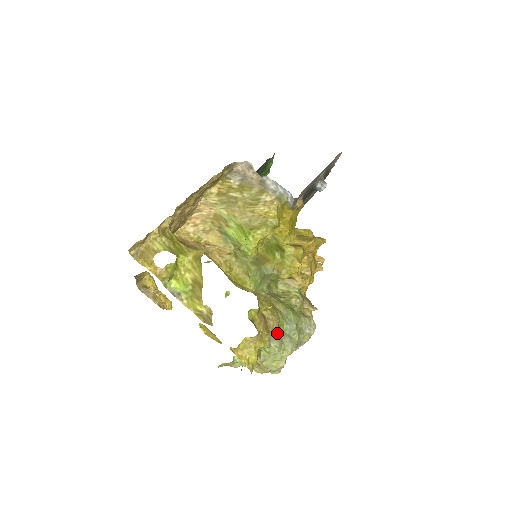
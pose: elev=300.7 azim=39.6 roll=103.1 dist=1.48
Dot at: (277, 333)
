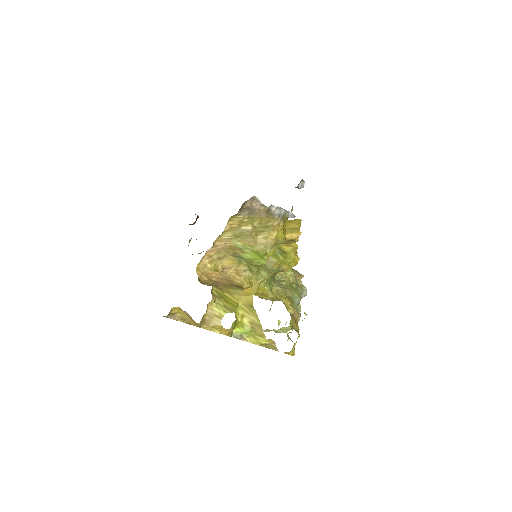
Dot at: occluded
